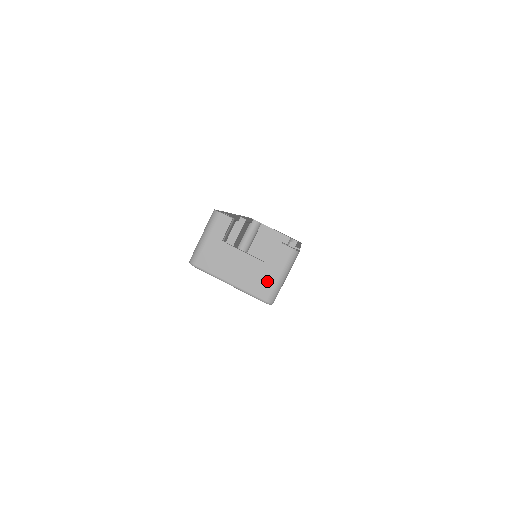
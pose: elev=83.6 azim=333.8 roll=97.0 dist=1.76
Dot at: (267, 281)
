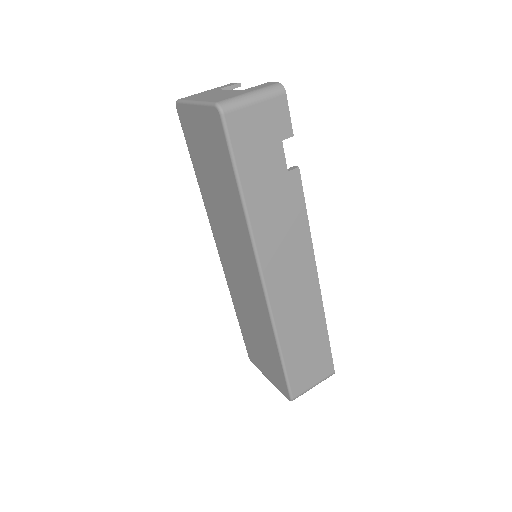
Dot at: (233, 95)
